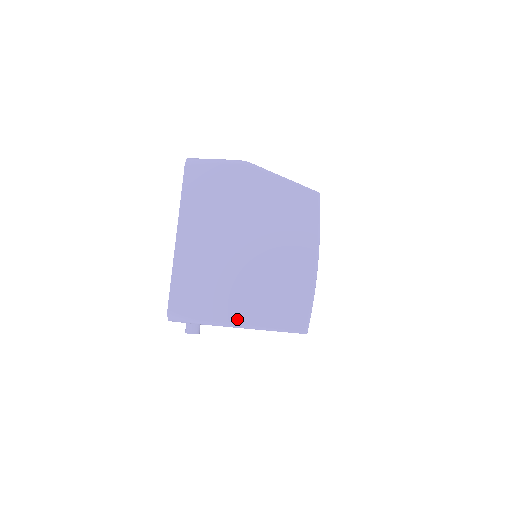
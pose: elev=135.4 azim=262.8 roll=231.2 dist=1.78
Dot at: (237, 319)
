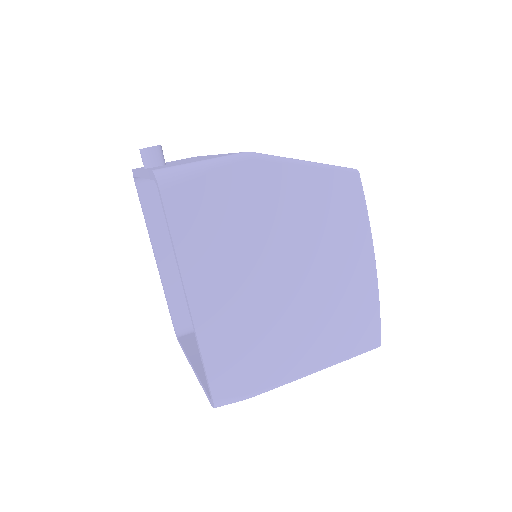
Dot at: (304, 369)
